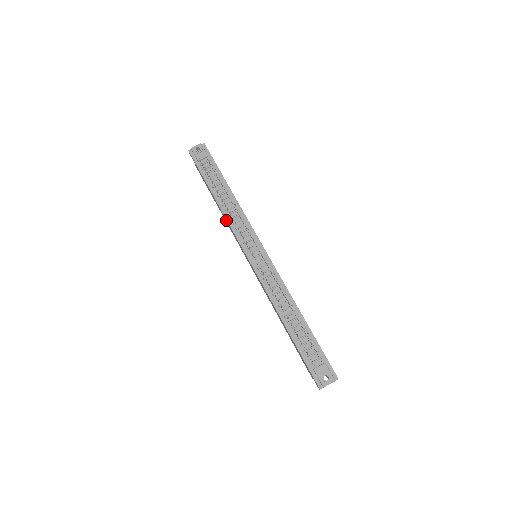
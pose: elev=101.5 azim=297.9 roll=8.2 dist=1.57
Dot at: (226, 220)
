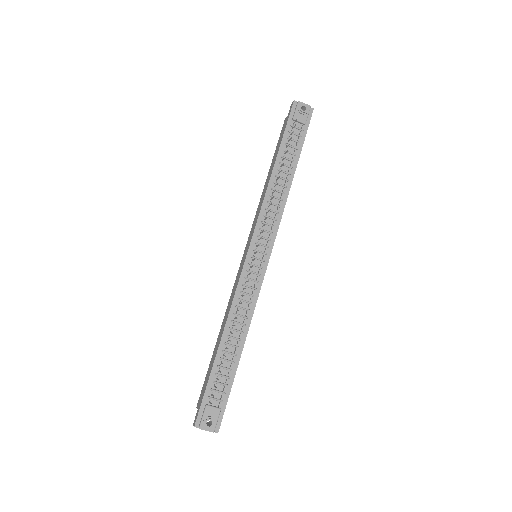
Dot at: (263, 198)
